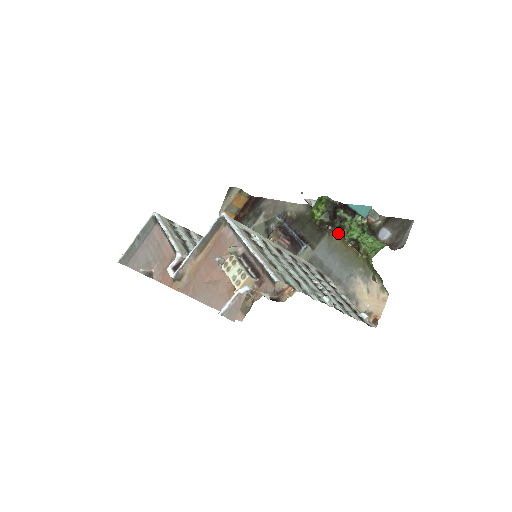
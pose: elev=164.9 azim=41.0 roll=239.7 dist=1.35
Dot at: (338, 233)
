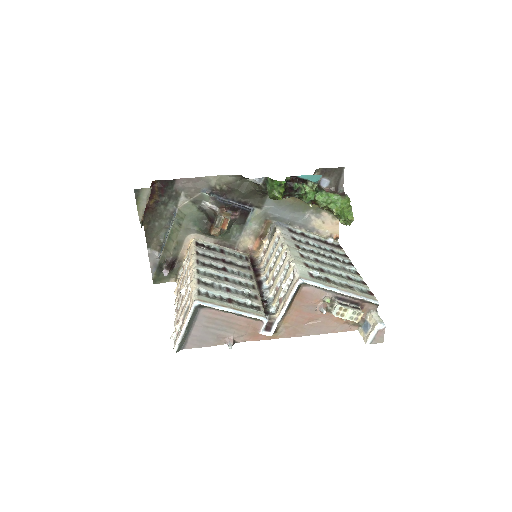
Dot at: occluded
